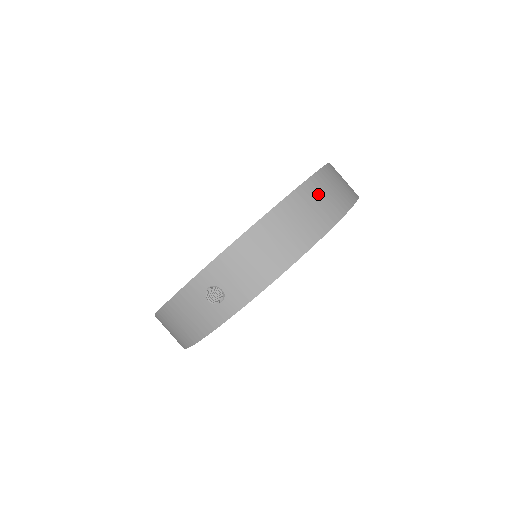
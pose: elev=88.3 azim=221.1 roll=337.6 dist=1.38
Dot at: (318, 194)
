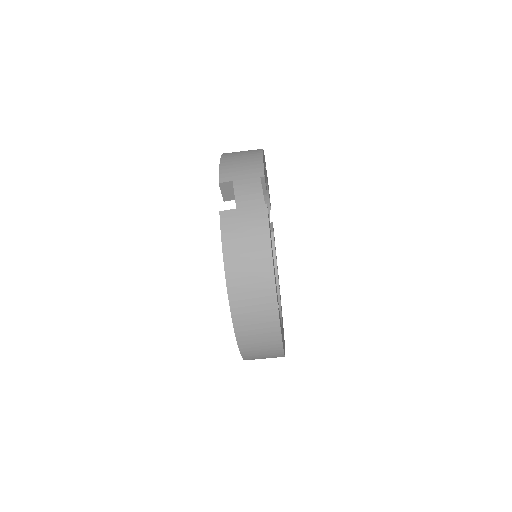
Dot at: (248, 317)
